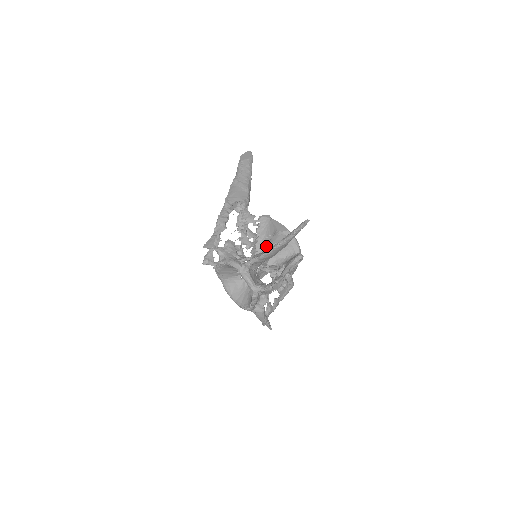
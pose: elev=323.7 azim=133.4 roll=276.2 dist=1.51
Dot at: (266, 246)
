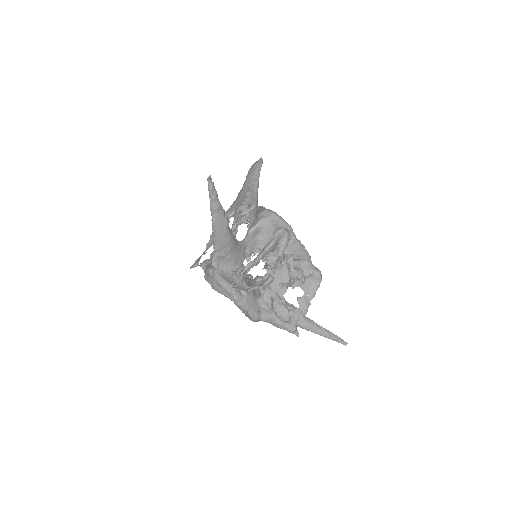
Dot at: occluded
